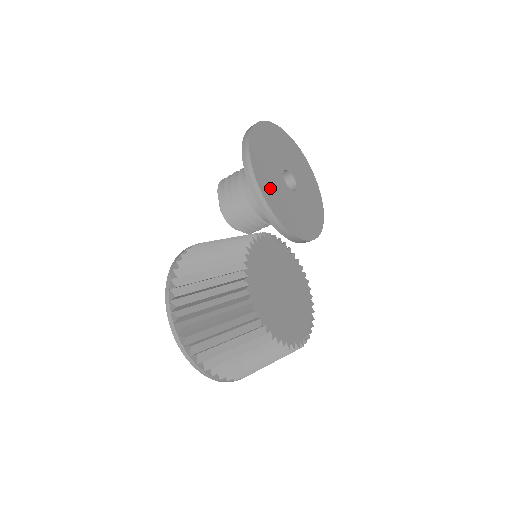
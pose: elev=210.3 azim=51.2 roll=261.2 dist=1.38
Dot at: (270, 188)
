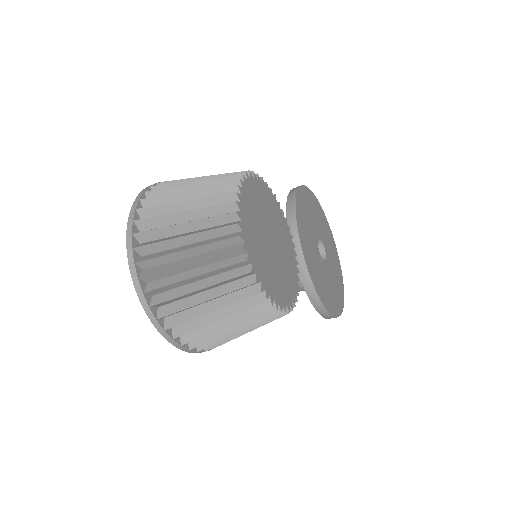
Dot at: (304, 217)
